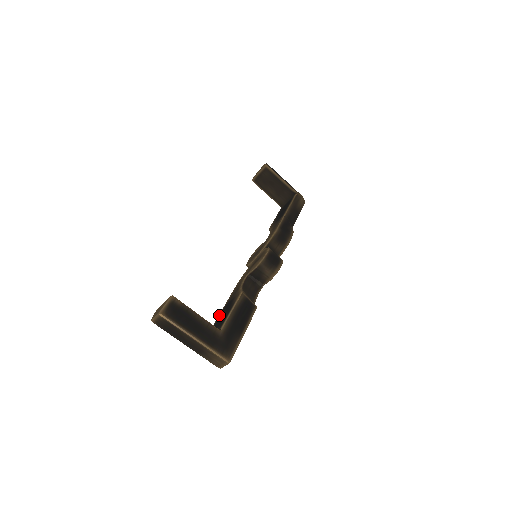
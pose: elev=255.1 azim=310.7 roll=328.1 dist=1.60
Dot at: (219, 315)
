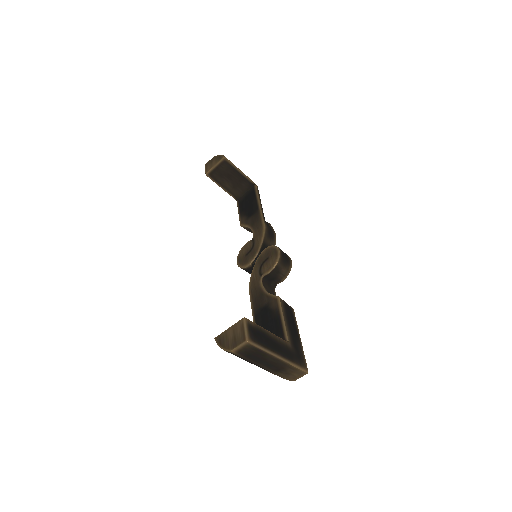
Dot at: occluded
